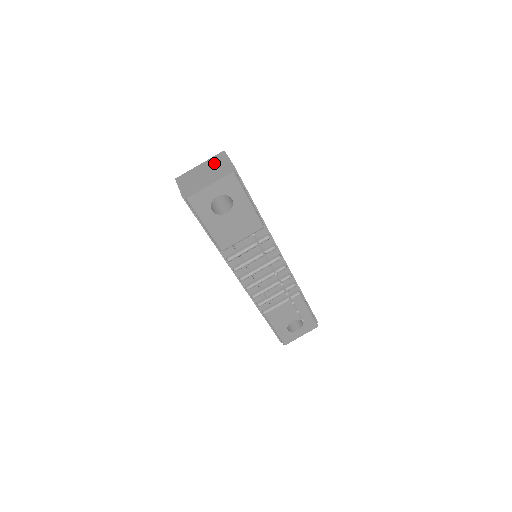
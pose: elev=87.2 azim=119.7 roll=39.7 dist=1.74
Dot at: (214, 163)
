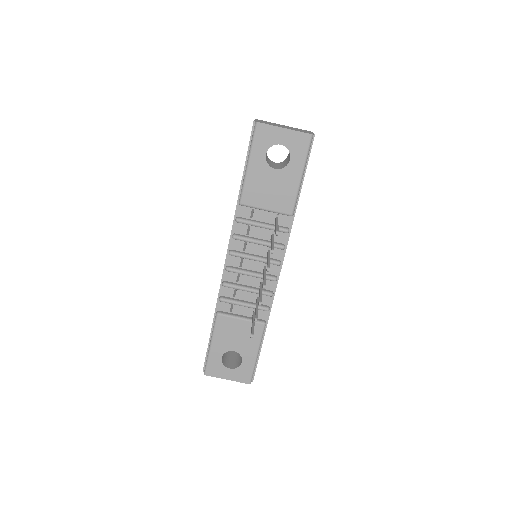
Dot at: (298, 129)
